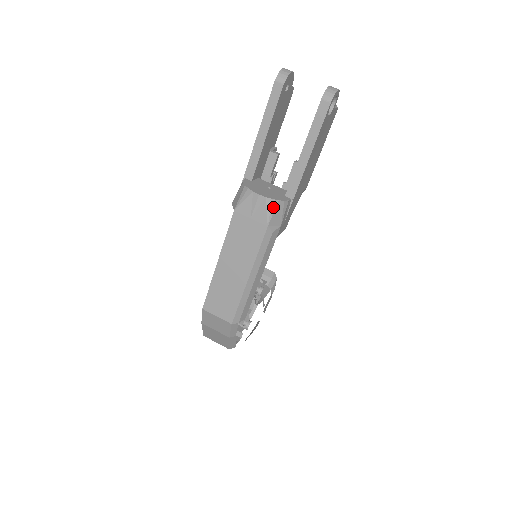
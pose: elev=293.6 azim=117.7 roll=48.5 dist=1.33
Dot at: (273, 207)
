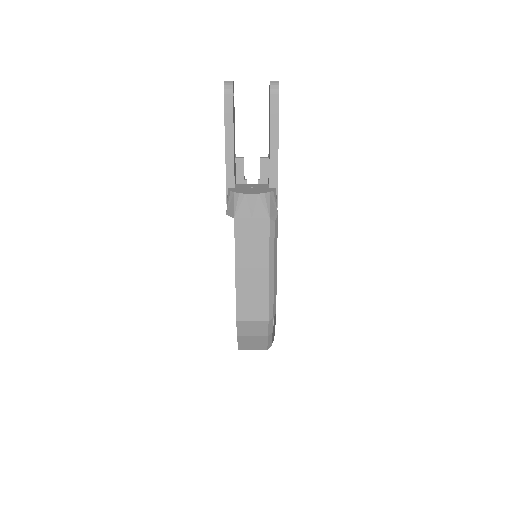
Dot at: (267, 200)
